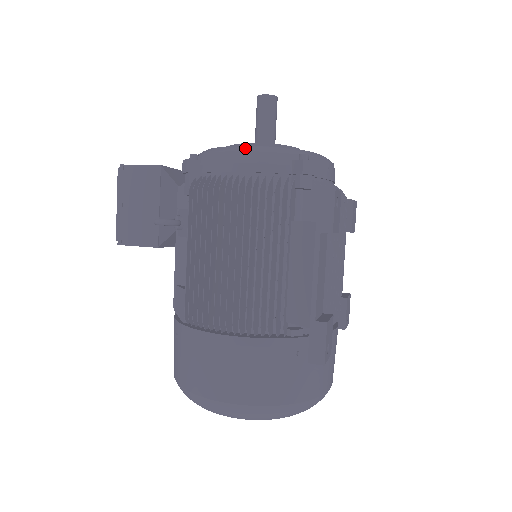
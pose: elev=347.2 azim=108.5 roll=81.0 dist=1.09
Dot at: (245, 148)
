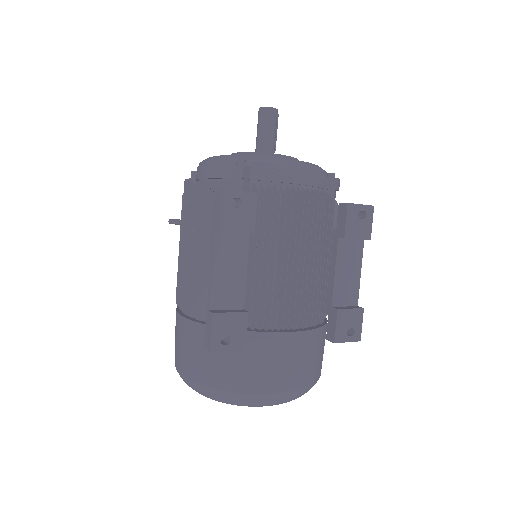
Dot at: (208, 158)
